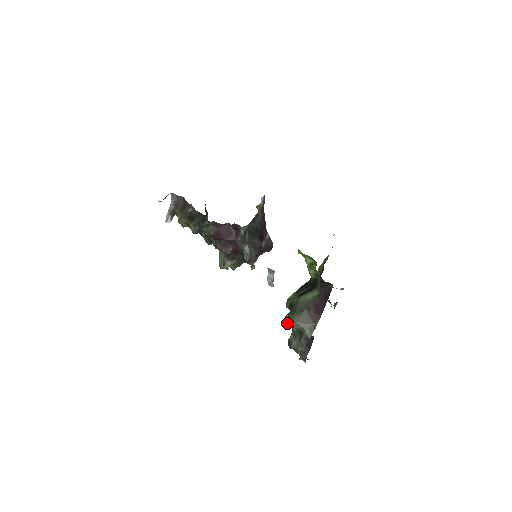
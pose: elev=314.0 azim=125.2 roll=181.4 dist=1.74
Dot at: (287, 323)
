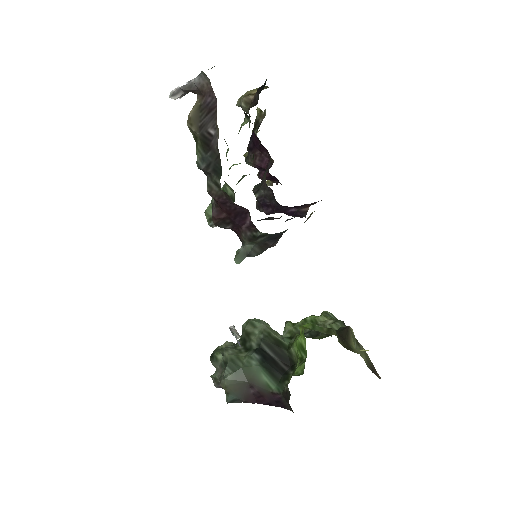
Dot at: (223, 356)
